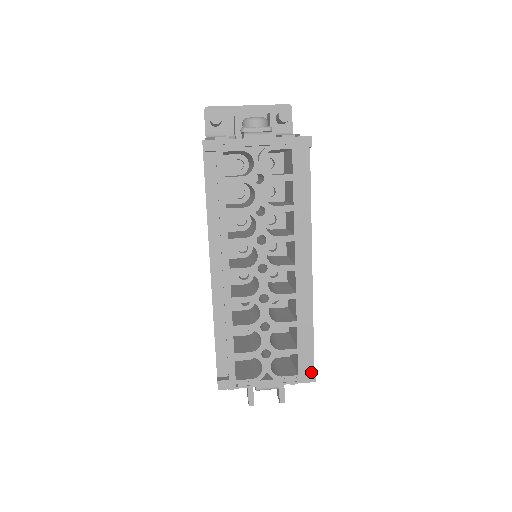
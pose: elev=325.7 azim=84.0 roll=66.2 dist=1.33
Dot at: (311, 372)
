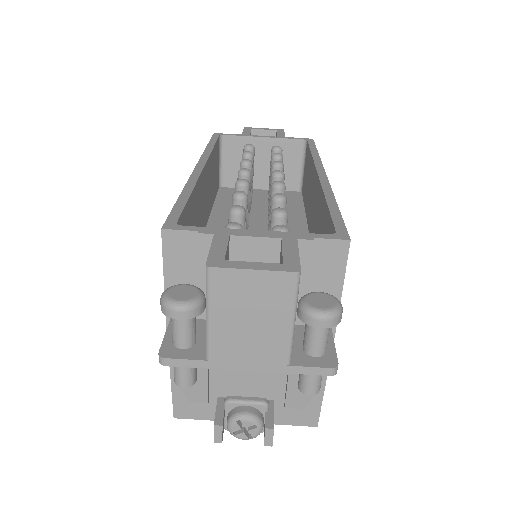
Dot at: occluded
